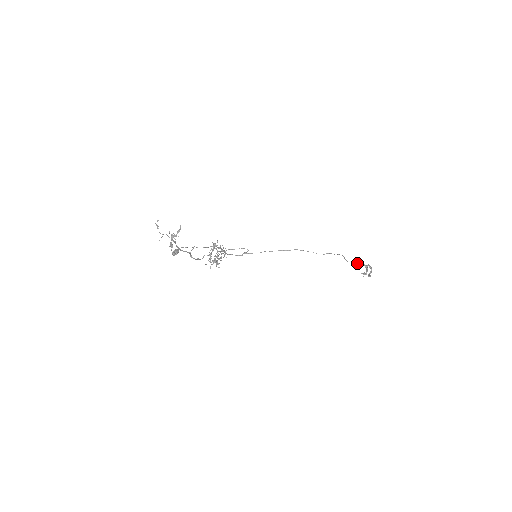
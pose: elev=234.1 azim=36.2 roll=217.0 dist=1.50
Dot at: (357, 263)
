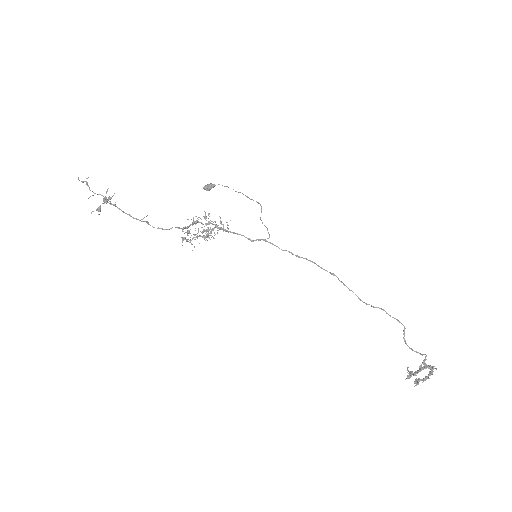
Dot at: (416, 352)
